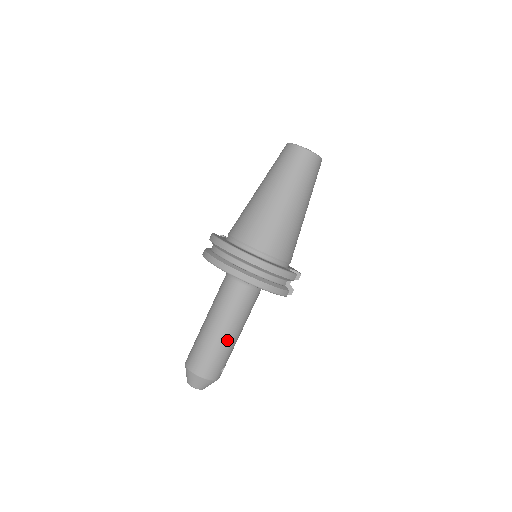
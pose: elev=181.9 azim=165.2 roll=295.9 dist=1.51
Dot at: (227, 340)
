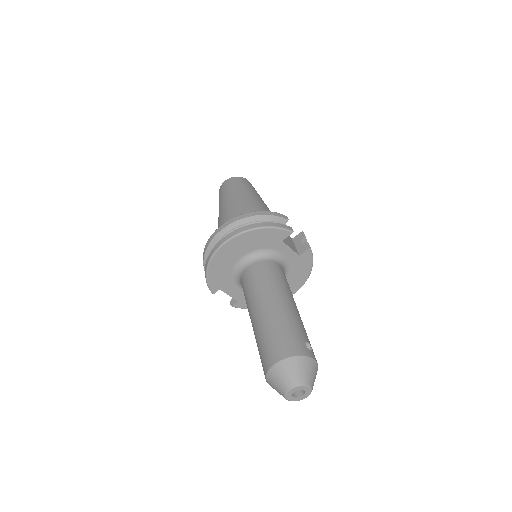
Dot at: (280, 309)
